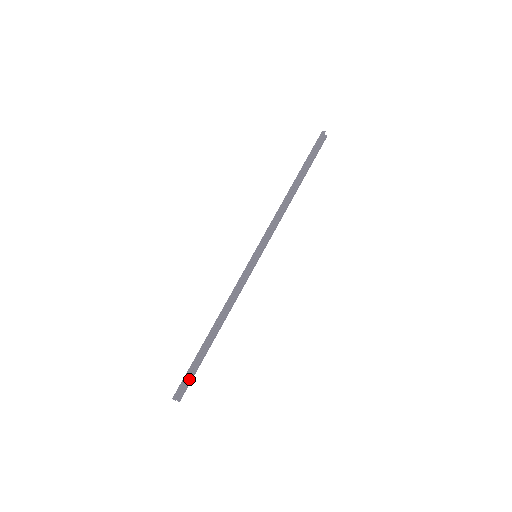
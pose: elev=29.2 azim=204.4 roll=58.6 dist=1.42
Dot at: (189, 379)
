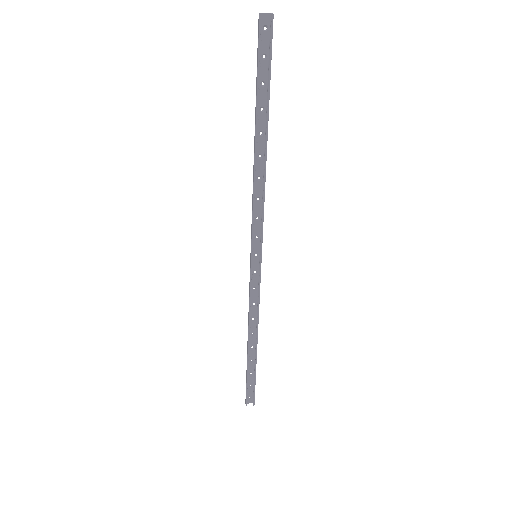
Dot at: (253, 386)
